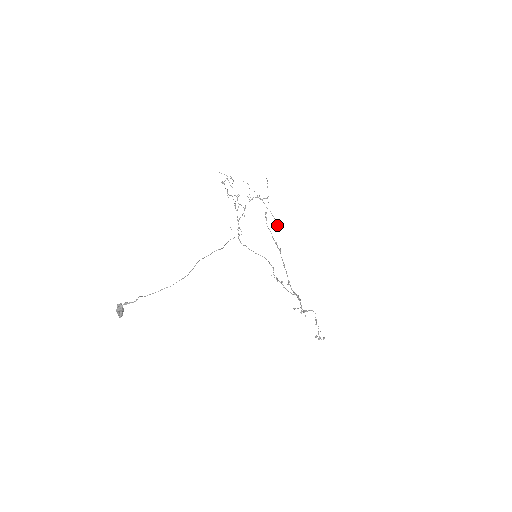
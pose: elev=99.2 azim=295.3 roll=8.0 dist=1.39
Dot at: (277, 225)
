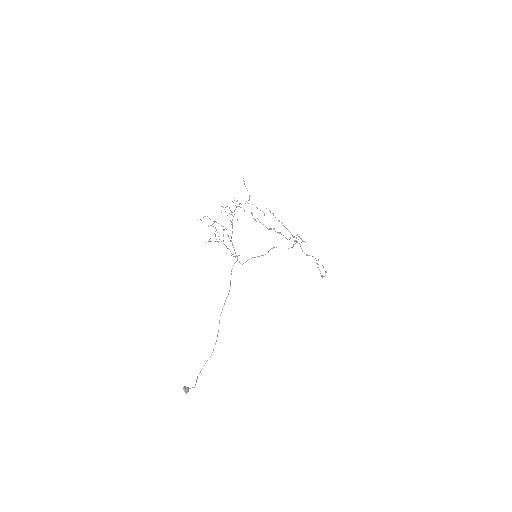
Dot at: occluded
